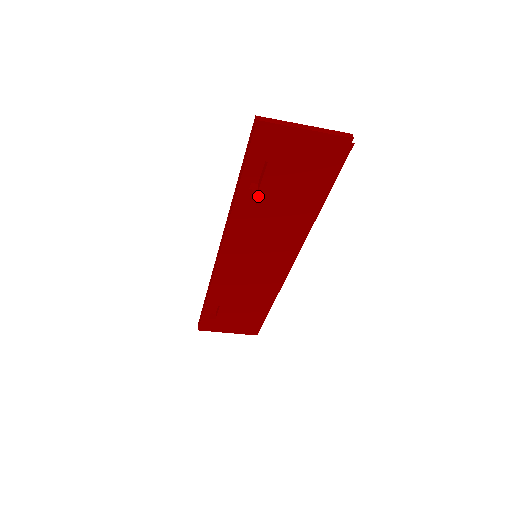
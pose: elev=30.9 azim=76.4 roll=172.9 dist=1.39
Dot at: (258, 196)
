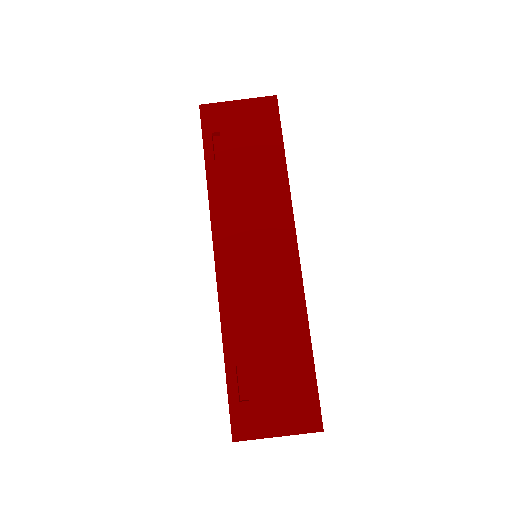
Dot at: (225, 168)
